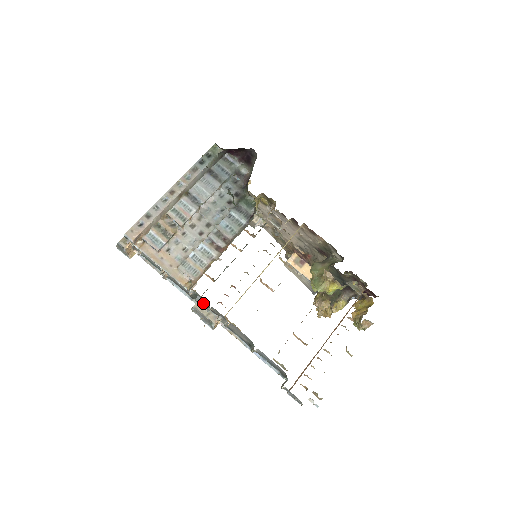
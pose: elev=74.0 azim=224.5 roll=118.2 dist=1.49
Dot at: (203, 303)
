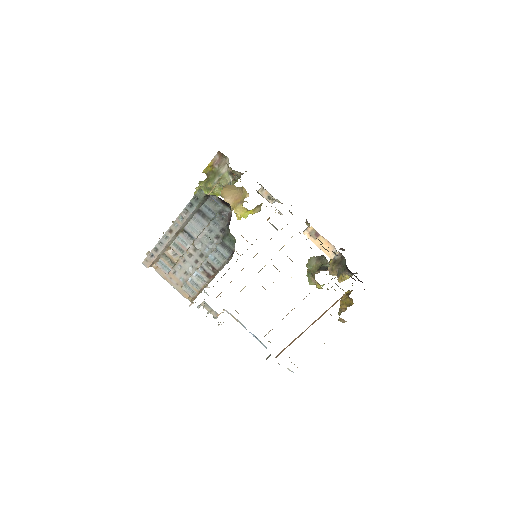
Dot at: (205, 306)
